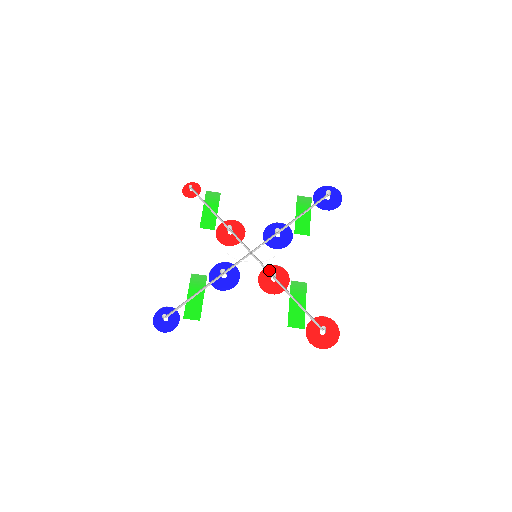
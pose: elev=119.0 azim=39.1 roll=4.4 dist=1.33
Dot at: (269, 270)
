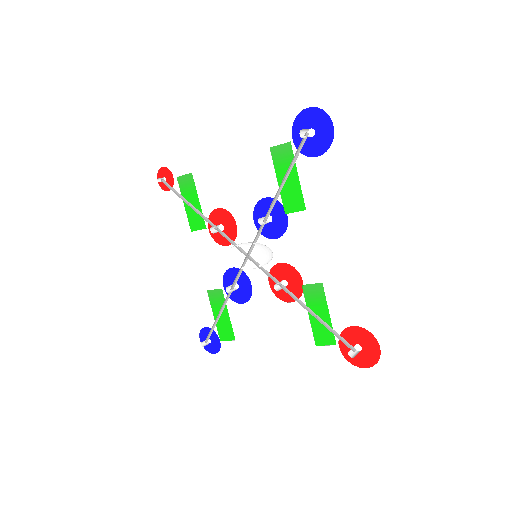
Dot at: (276, 271)
